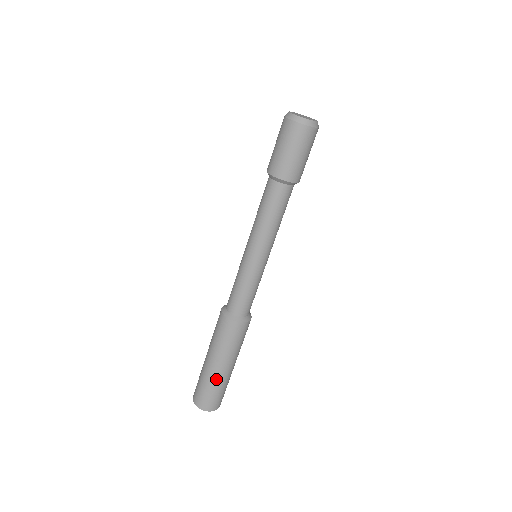
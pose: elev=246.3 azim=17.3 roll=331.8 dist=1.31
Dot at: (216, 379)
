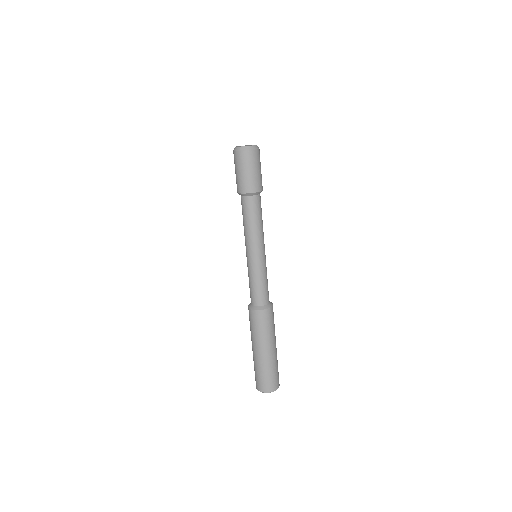
Dot at: (272, 361)
